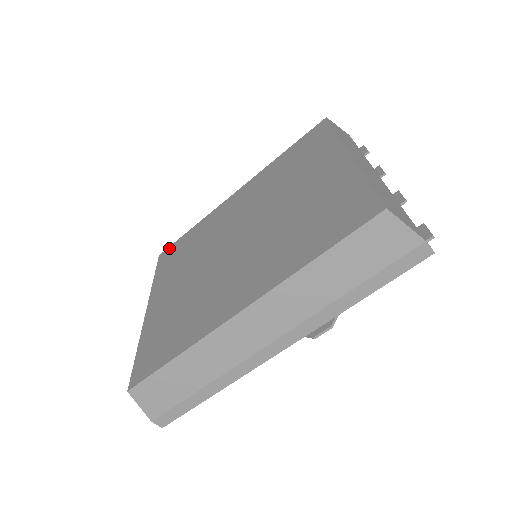
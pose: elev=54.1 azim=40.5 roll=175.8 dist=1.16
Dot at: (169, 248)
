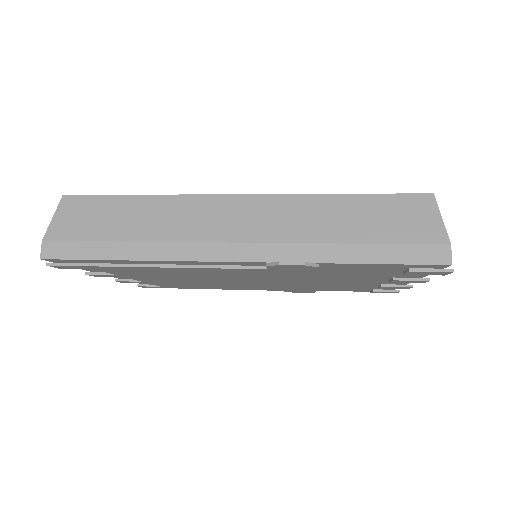
Dot at: occluded
